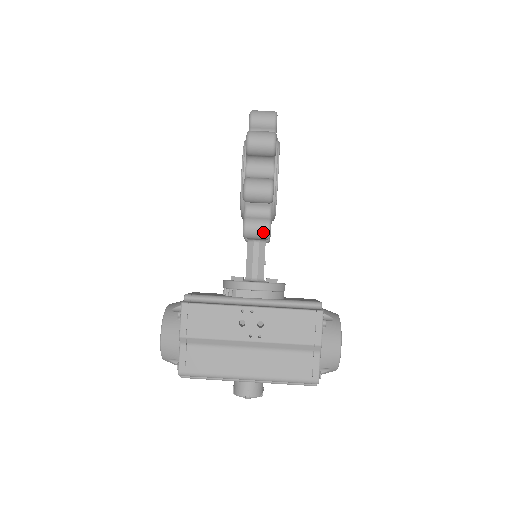
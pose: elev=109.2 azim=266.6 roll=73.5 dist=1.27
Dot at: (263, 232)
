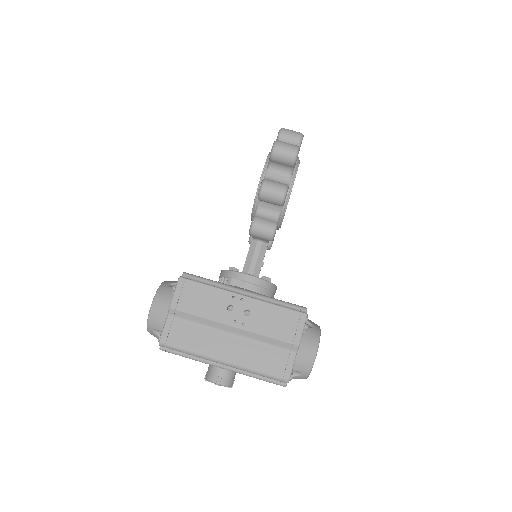
Dot at: (268, 232)
